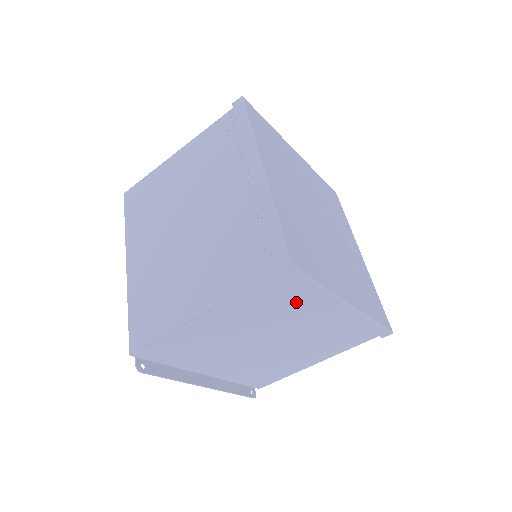
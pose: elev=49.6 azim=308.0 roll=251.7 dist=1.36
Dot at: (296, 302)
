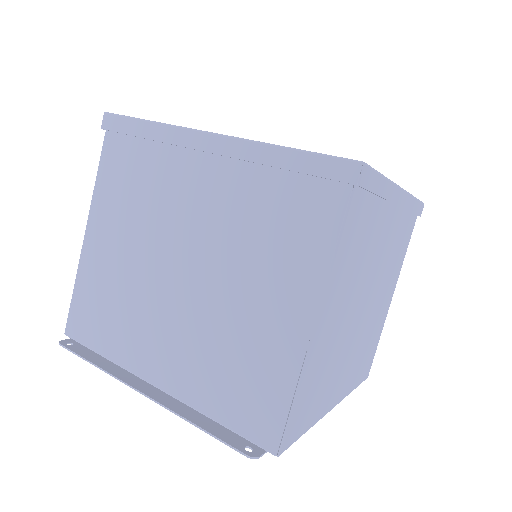
Dot at: (151, 166)
